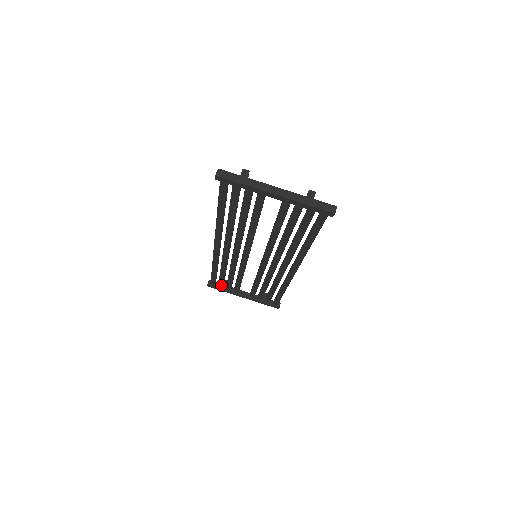
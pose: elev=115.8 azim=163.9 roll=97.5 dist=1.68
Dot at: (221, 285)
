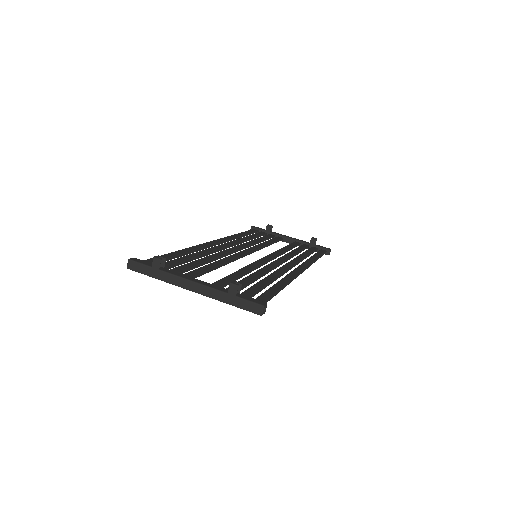
Dot at: occluded
